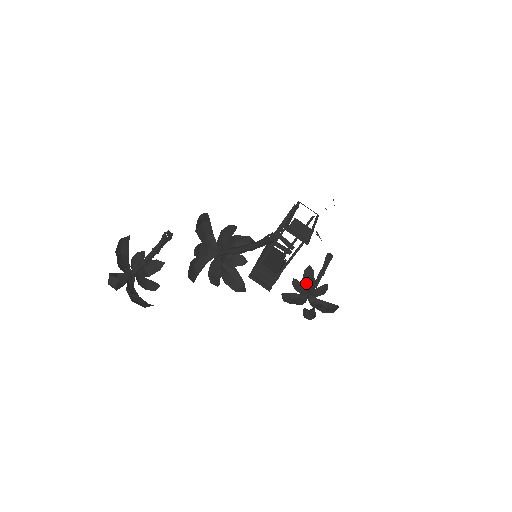
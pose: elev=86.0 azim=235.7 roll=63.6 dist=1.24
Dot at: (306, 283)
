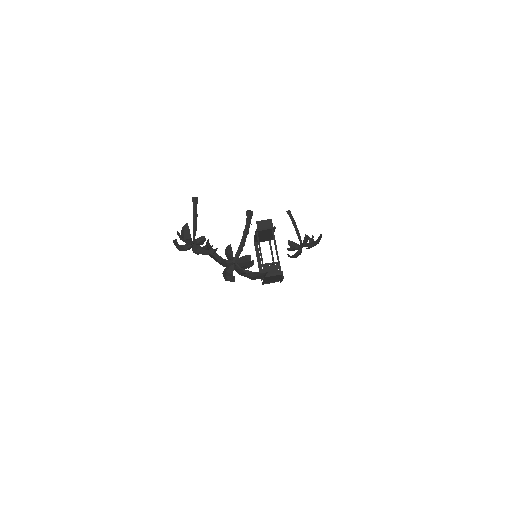
Dot at: occluded
